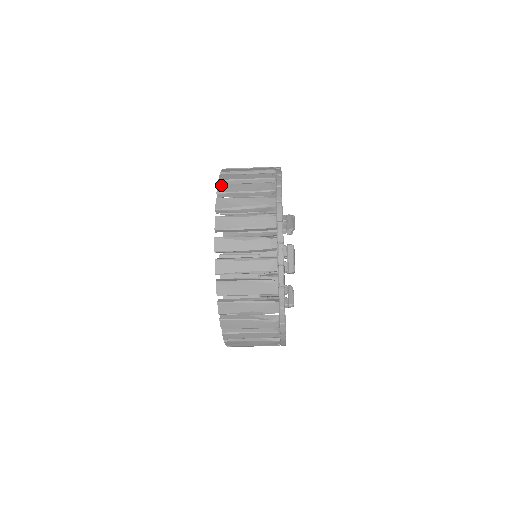
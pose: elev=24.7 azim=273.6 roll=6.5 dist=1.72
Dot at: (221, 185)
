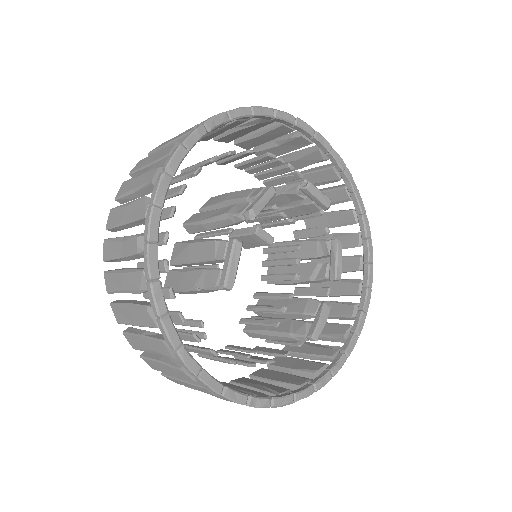
Dot at: (140, 161)
